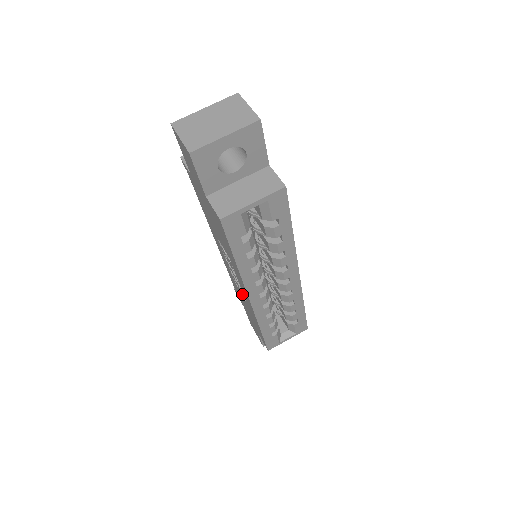
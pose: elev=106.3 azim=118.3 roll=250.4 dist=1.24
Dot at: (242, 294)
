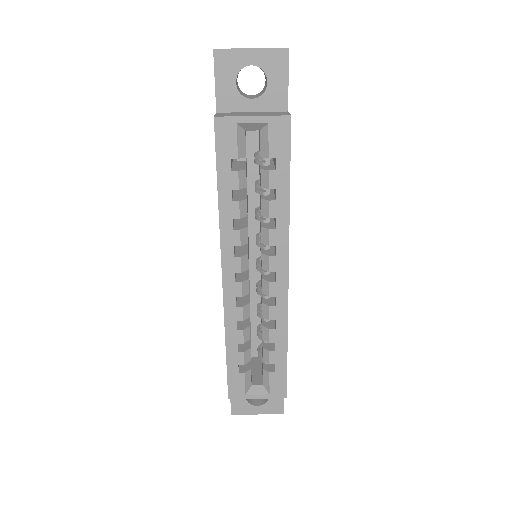
Dot at: occluded
